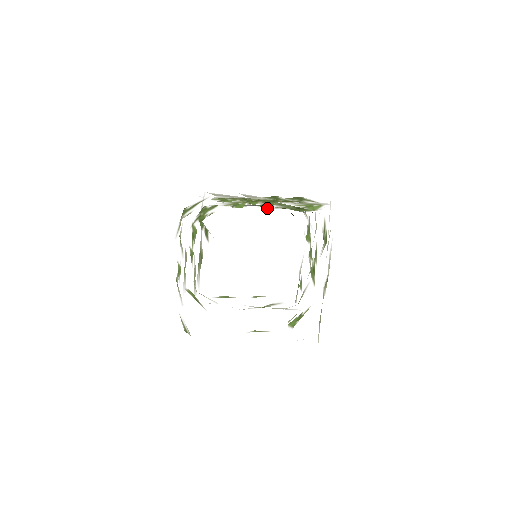
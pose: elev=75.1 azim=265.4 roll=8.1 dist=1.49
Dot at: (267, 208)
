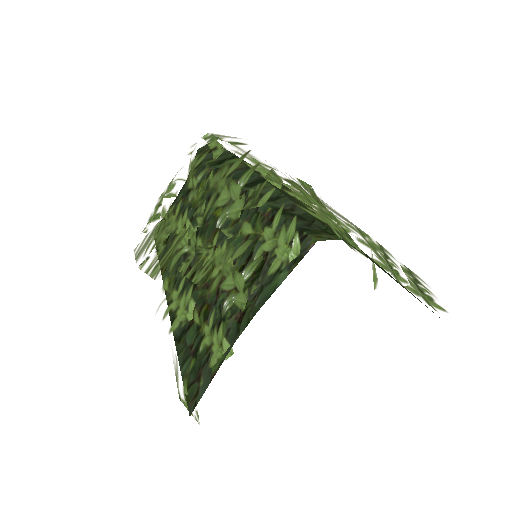
Dot at: (246, 304)
